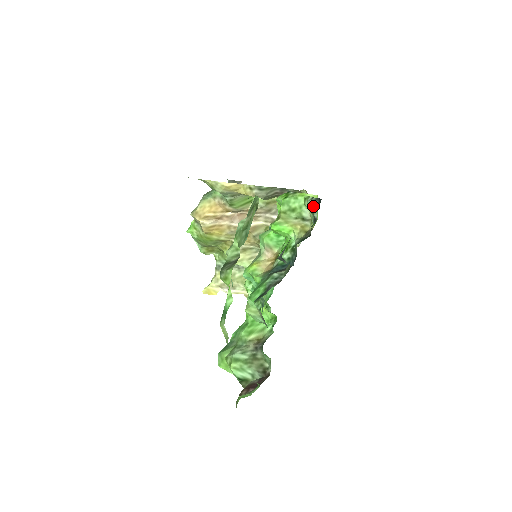
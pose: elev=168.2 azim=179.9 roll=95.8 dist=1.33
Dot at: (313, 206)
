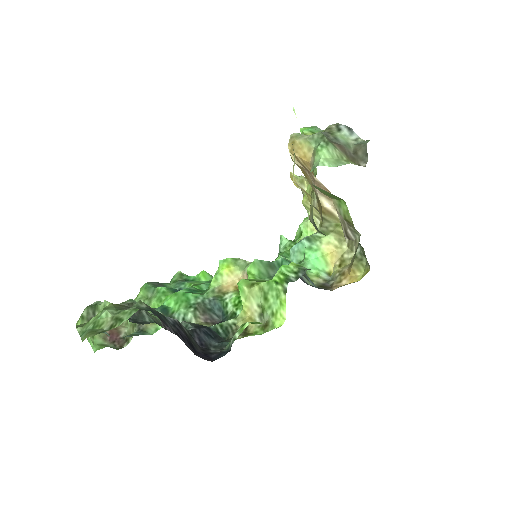
Dot at: (230, 342)
